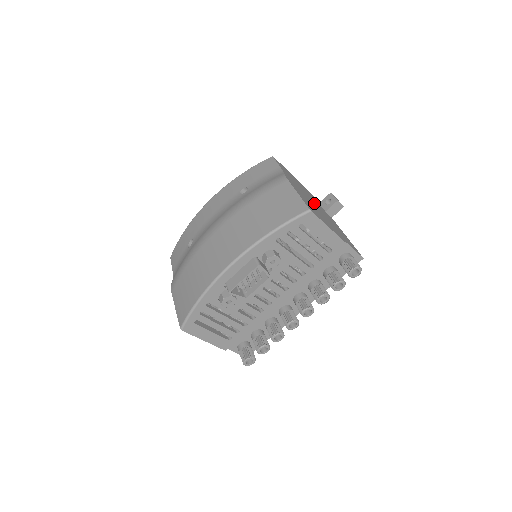
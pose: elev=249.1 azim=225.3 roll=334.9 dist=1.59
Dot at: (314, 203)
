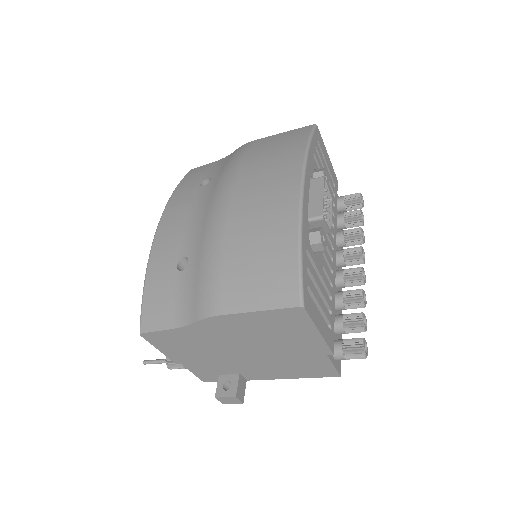
Dot at: occluded
